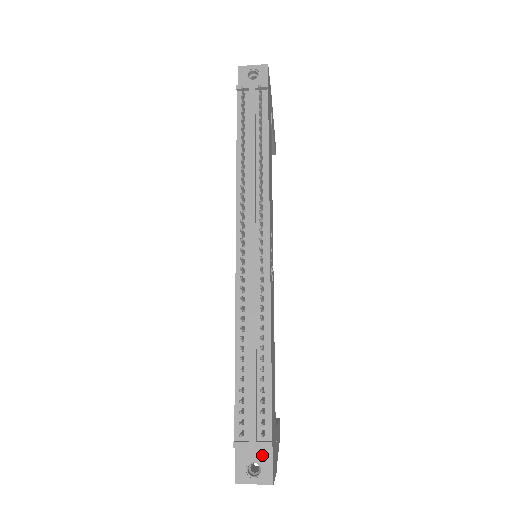
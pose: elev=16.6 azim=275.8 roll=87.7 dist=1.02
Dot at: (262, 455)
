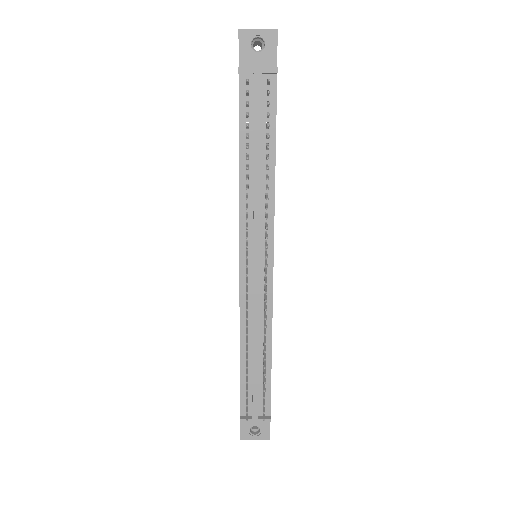
Dot at: (261, 422)
